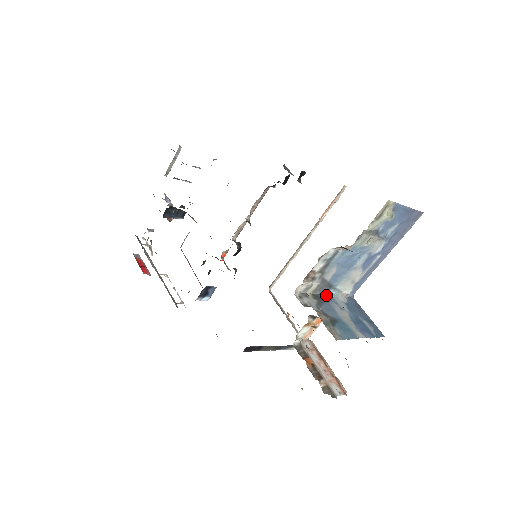
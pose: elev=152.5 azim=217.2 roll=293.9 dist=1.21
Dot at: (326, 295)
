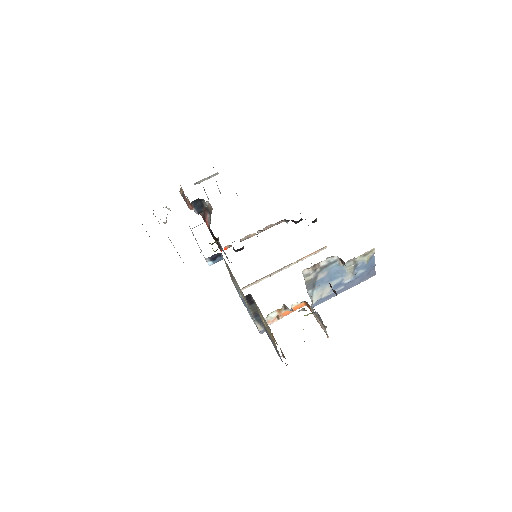
Dot at: (307, 291)
